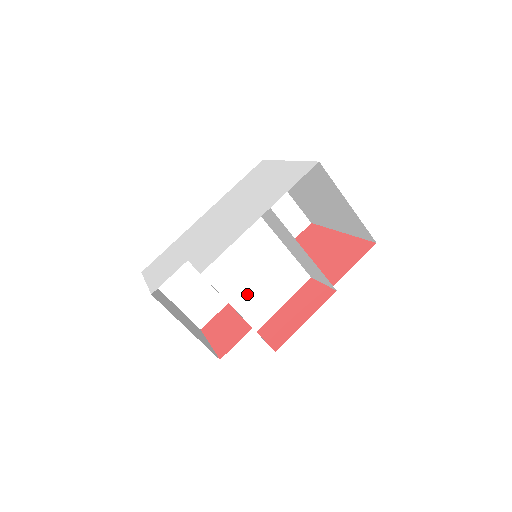
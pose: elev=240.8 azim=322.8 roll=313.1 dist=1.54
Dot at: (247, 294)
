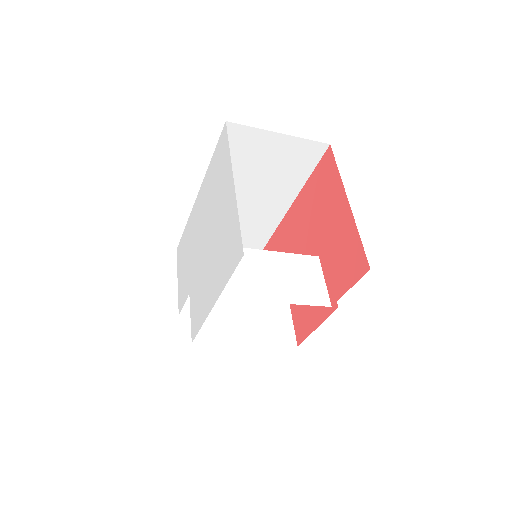
Dot at: occluded
